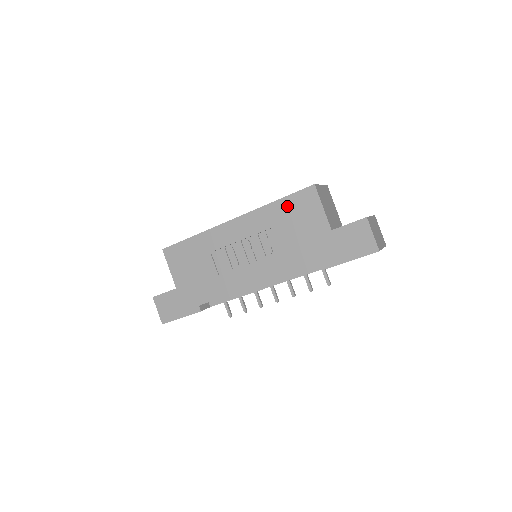
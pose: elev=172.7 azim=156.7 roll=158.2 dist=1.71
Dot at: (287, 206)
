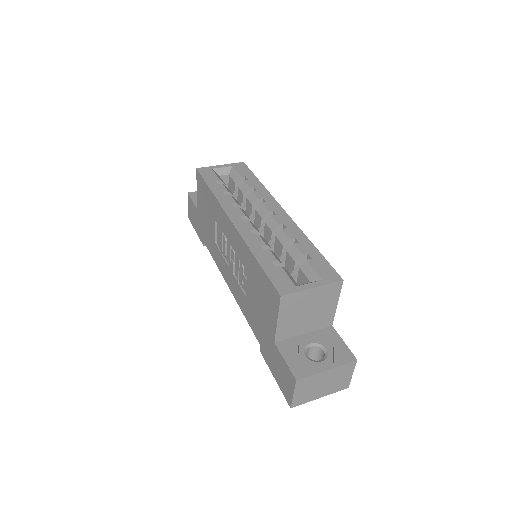
Dot at: (260, 276)
